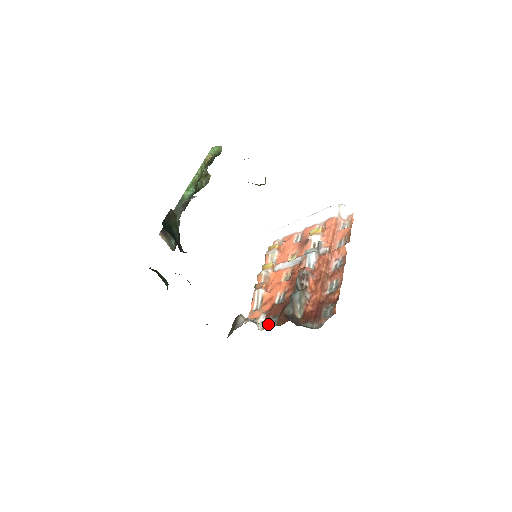
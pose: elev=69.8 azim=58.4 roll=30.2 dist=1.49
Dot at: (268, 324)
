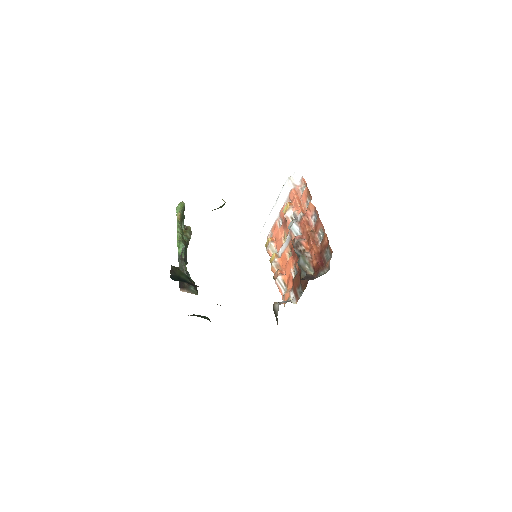
Dot at: (298, 295)
